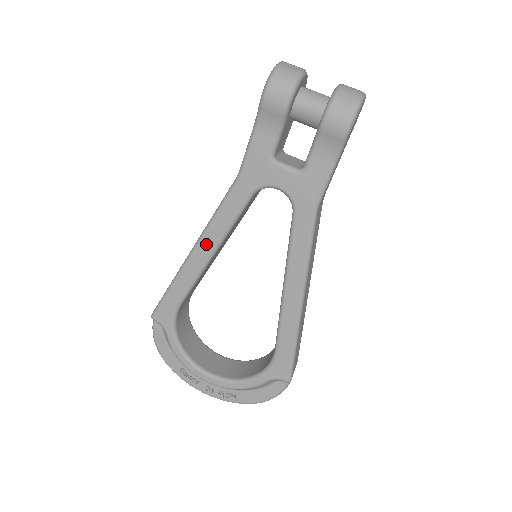
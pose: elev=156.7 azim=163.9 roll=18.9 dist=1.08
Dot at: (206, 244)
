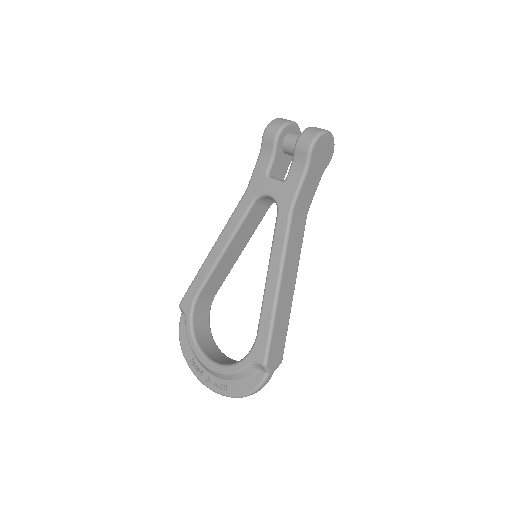
Dot at: (221, 241)
